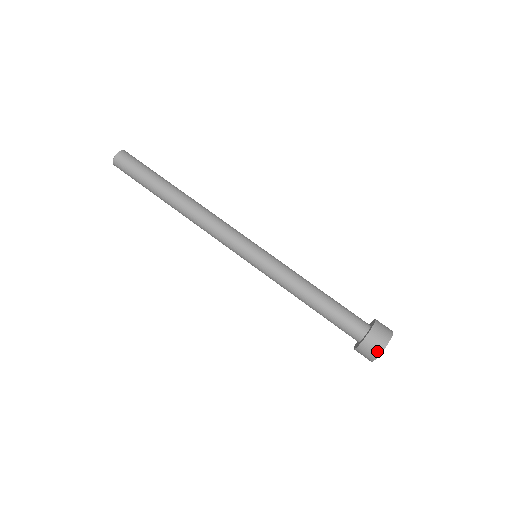
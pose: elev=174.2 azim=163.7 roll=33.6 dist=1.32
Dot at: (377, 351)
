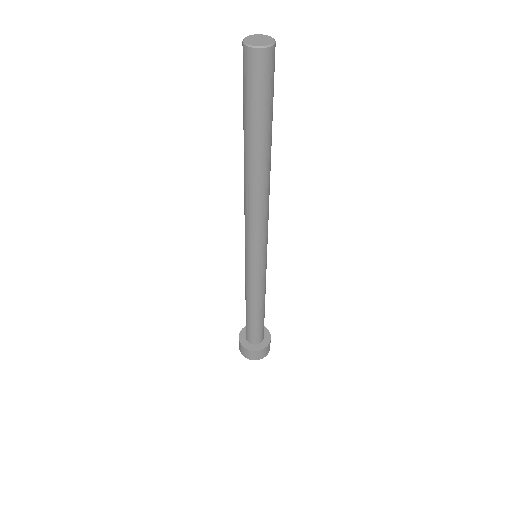
Dot at: (248, 357)
